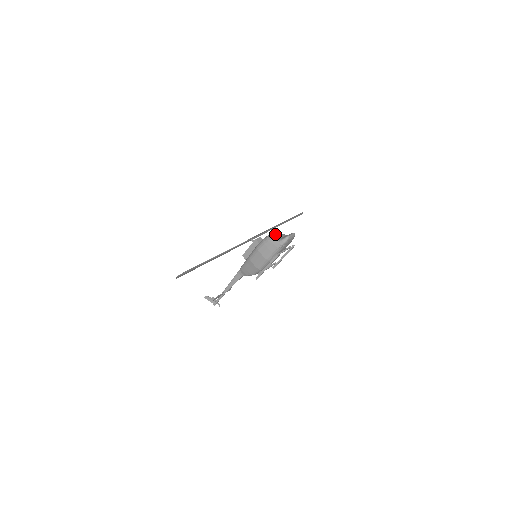
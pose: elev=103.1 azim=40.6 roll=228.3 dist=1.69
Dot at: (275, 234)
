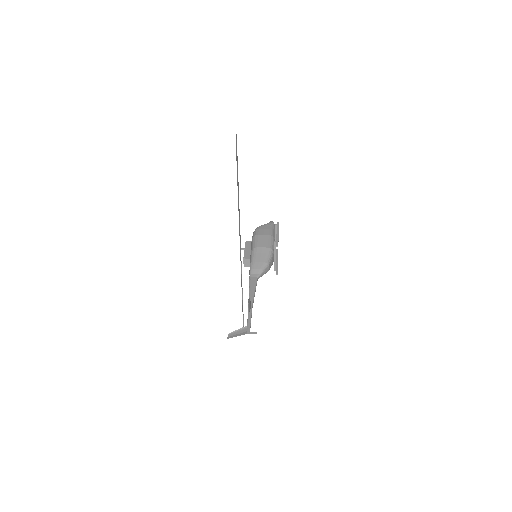
Dot at: occluded
